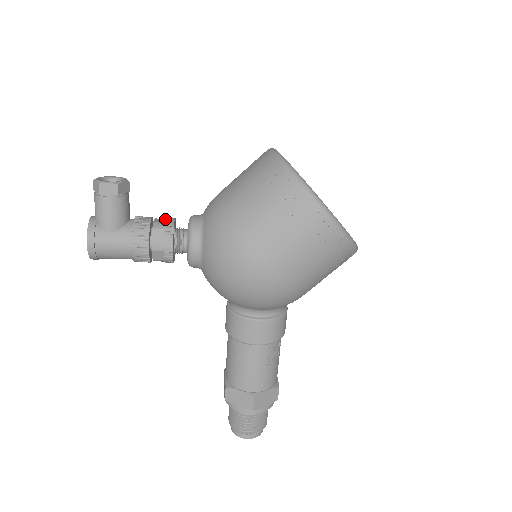
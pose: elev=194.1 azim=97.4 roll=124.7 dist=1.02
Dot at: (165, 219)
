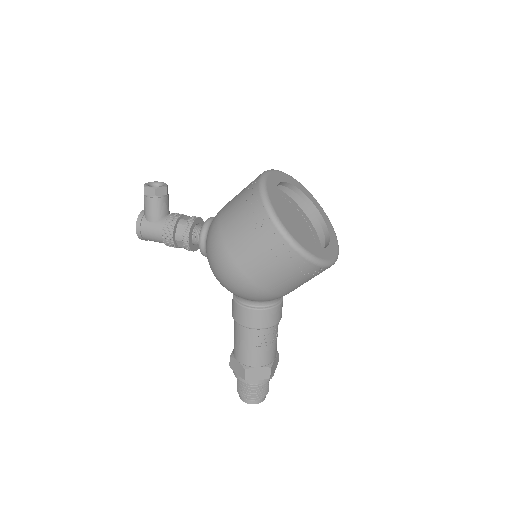
Dot at: (189, 217)
